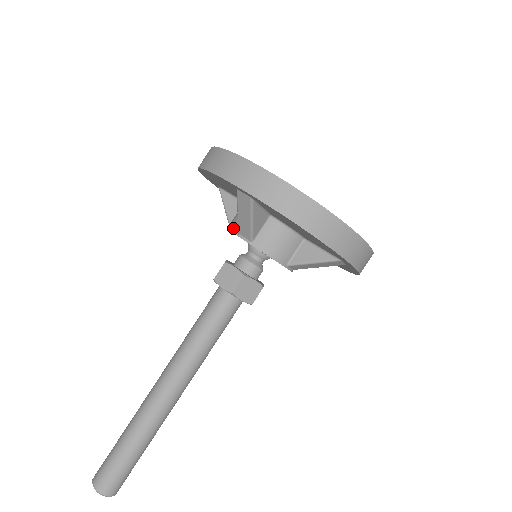
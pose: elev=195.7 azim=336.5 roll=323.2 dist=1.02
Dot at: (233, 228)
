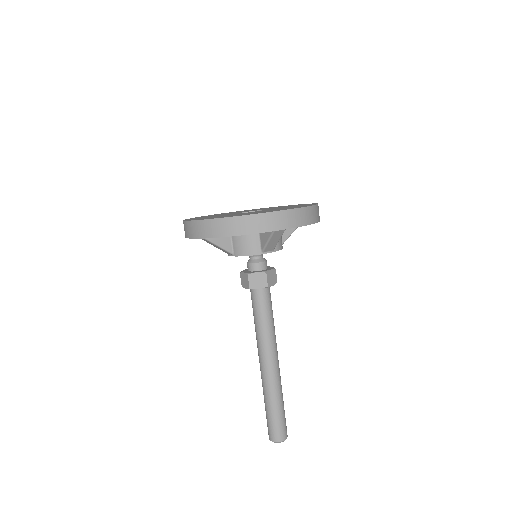
Dot at: occluded
